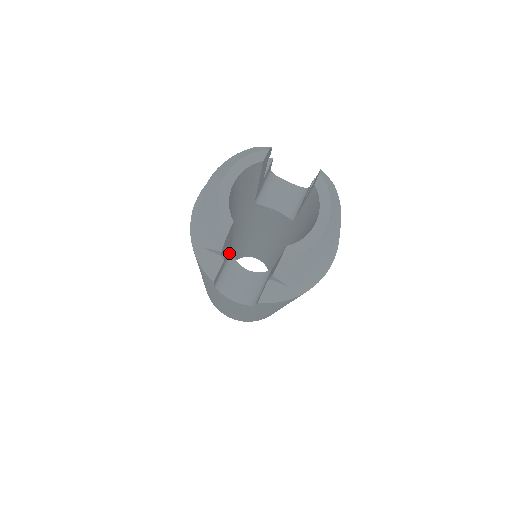
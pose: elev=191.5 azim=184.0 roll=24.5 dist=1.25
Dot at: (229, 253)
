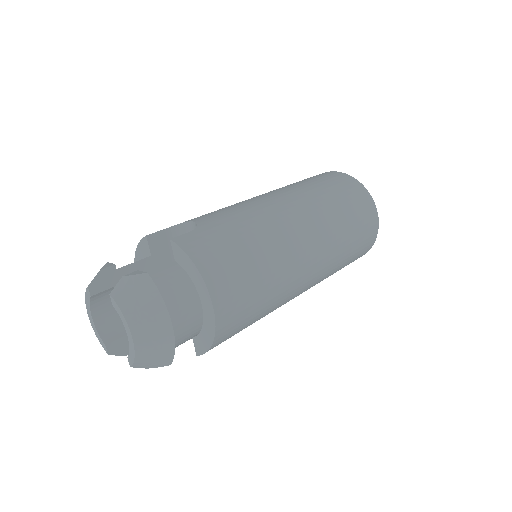
Dot at: occluded
